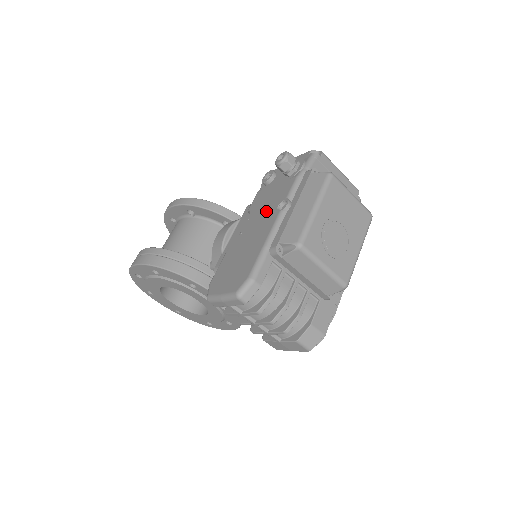
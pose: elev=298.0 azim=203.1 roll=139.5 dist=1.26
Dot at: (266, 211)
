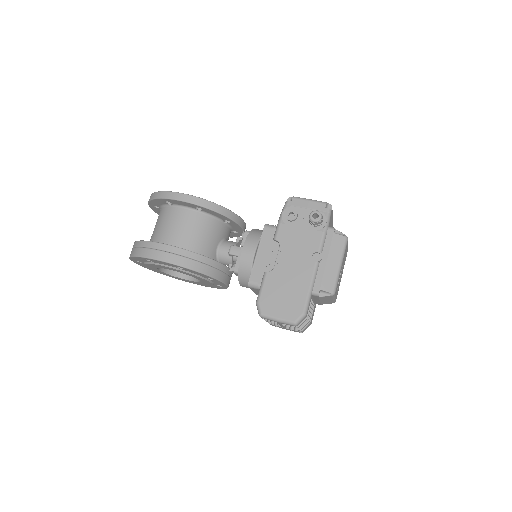
Dot at: (300, 253)
